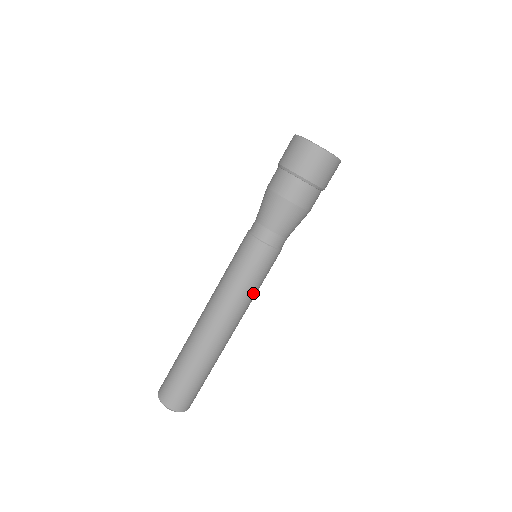
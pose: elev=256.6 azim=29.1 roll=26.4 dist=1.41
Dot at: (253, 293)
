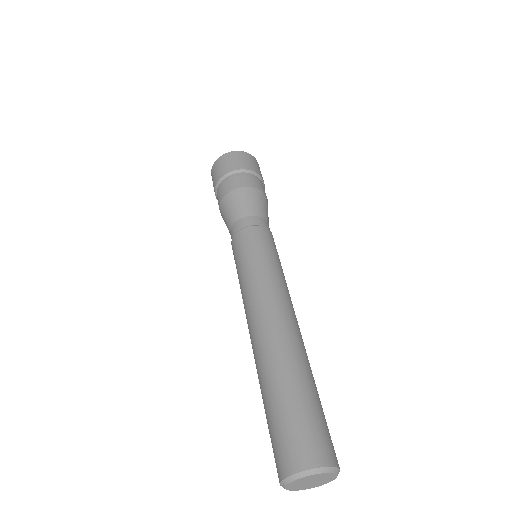
Dot at: (280, 273)
